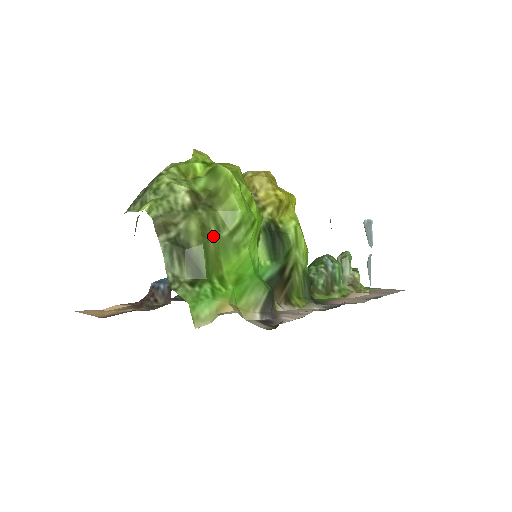
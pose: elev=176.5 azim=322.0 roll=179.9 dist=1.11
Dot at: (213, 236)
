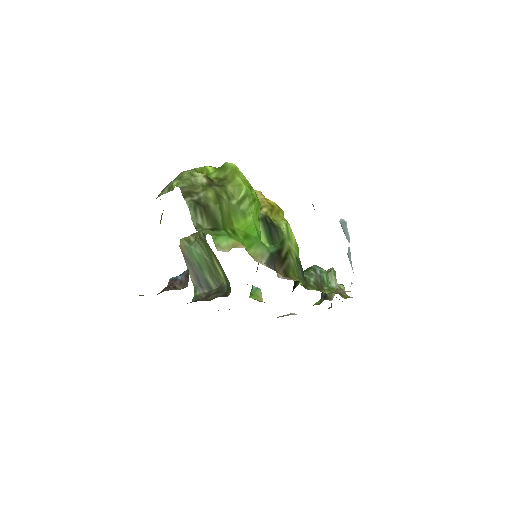
Dot at: (225, 202)
